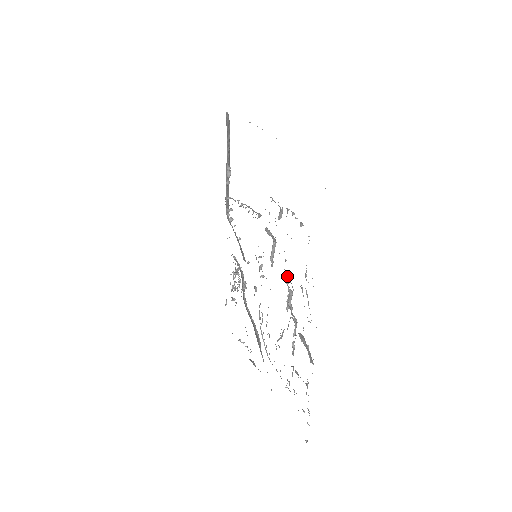
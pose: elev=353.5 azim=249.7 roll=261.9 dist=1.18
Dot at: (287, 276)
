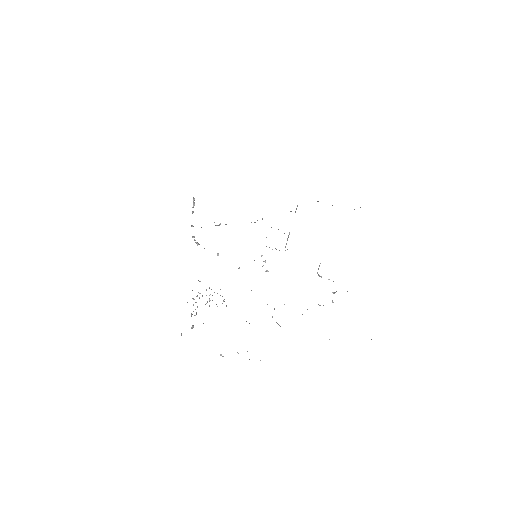
Dot at: occluded
